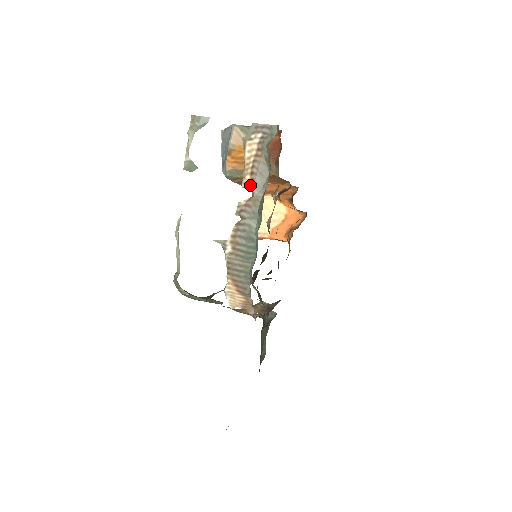
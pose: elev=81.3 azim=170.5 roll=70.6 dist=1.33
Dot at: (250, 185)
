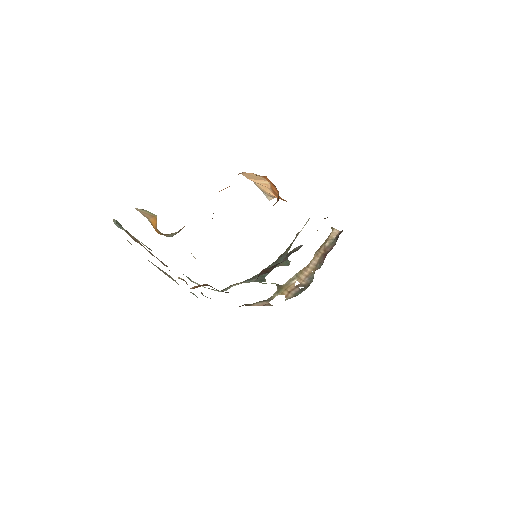
Dot at: occluded
